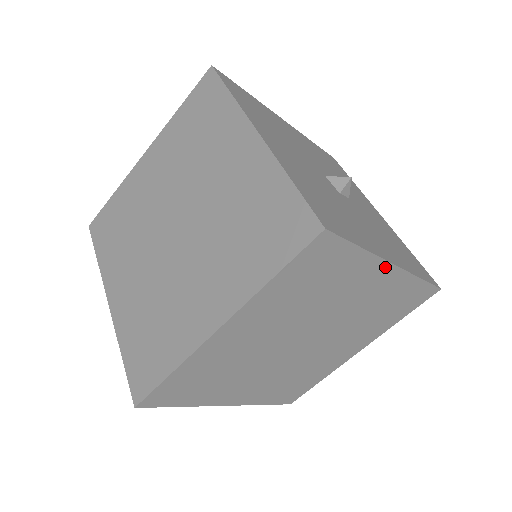
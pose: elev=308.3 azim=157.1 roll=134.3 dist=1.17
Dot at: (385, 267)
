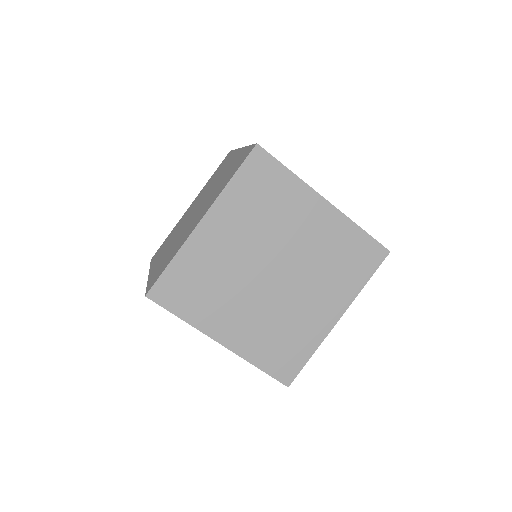
Dot at: (318, 199)
